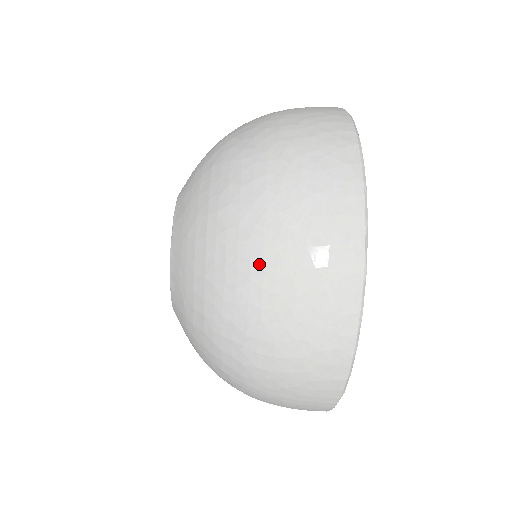
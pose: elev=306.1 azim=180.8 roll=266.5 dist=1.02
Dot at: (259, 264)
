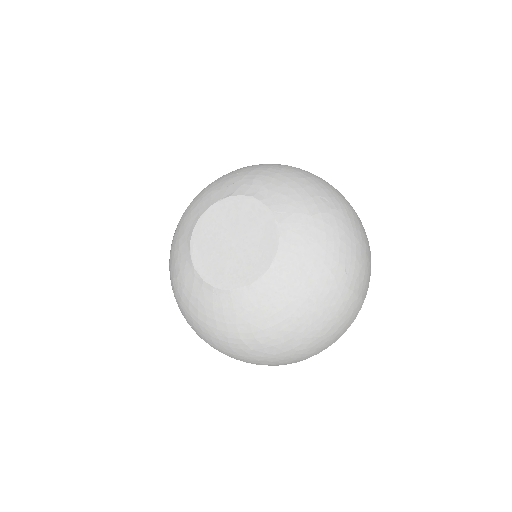
Dot at: (235, 354)
